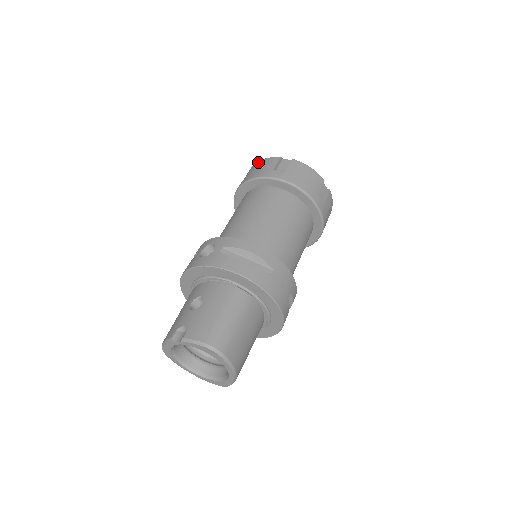
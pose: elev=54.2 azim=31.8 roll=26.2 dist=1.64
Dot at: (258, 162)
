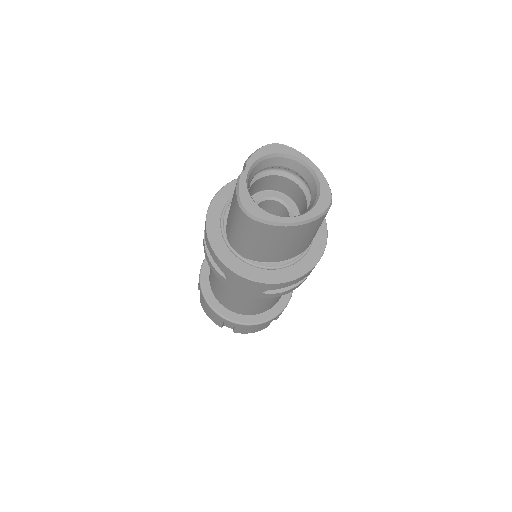
Dot at: occluded
